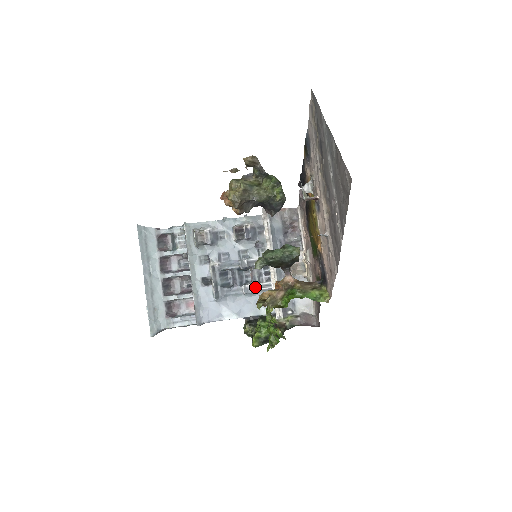
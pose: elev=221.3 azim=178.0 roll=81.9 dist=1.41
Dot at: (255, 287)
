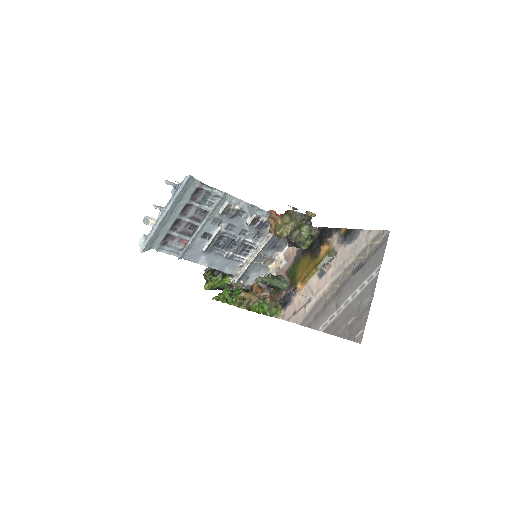
Dot at: (234, 256)
